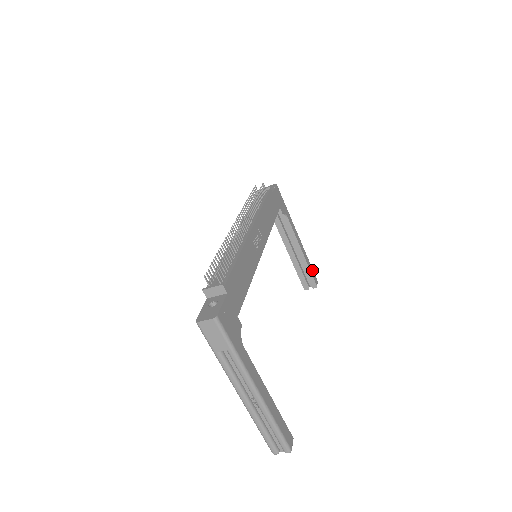
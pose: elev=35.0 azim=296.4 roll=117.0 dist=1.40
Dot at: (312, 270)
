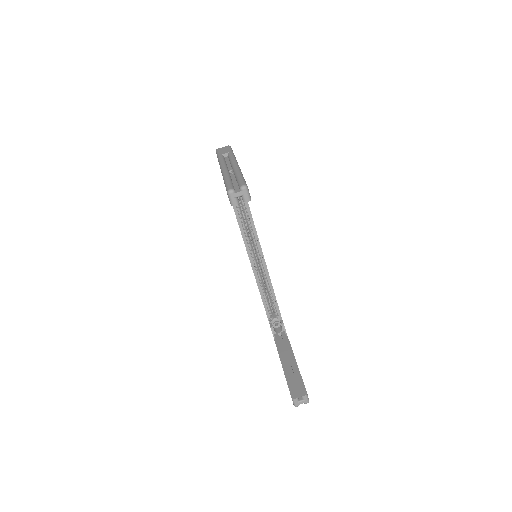
Dot at: occluded
